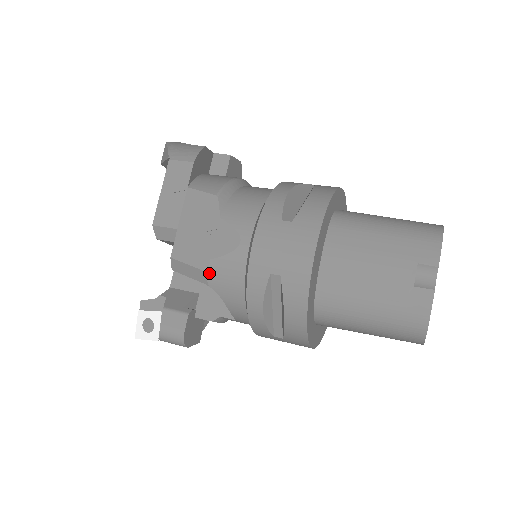
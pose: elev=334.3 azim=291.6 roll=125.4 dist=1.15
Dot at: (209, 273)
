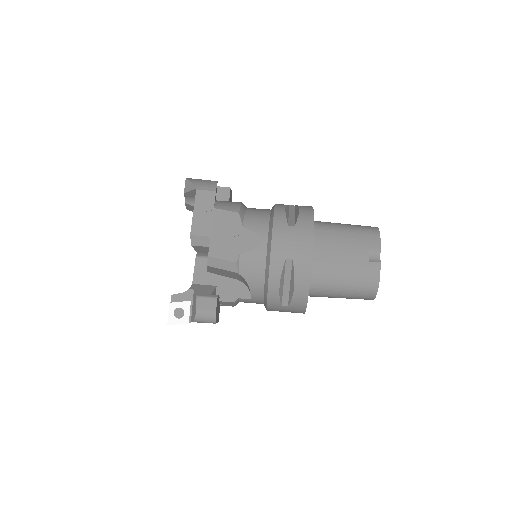
Dot at: (239, 264)
